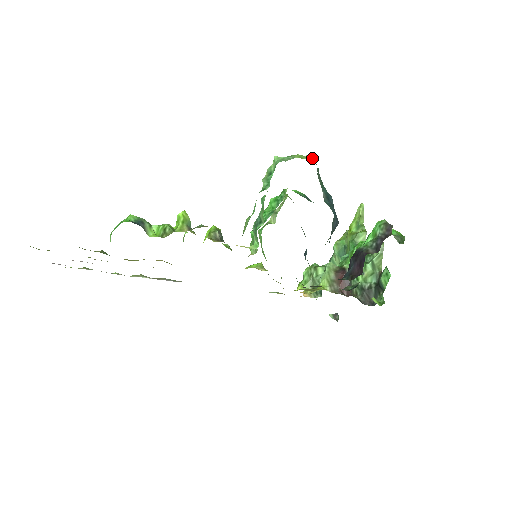
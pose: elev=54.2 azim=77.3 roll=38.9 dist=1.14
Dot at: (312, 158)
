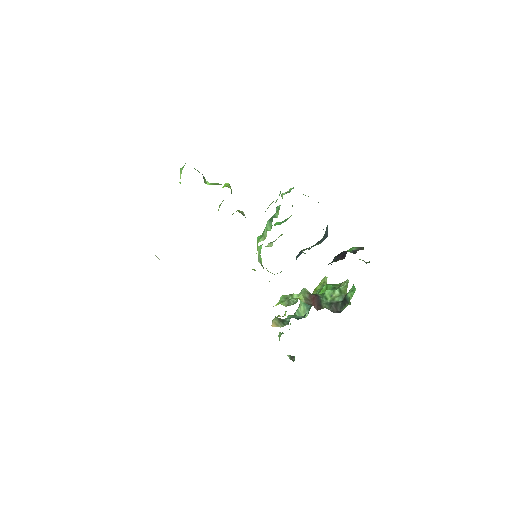
Dot at: occluded
